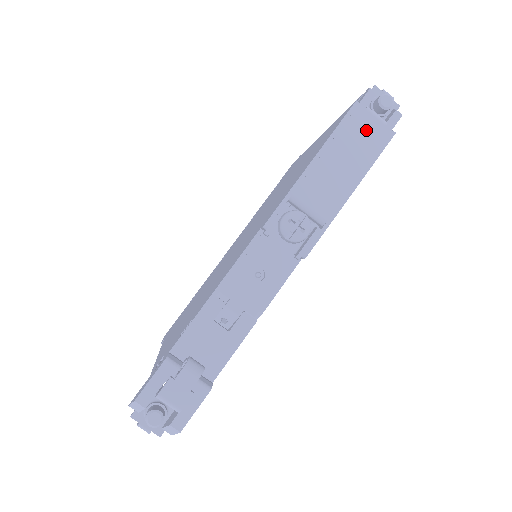
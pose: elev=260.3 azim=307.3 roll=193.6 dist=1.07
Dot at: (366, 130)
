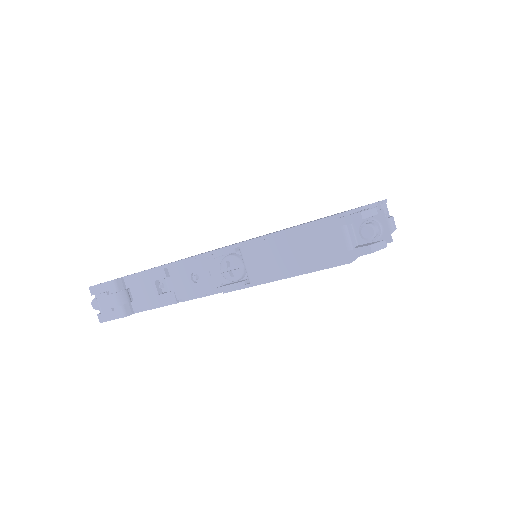
Dot at: (328, 242)
